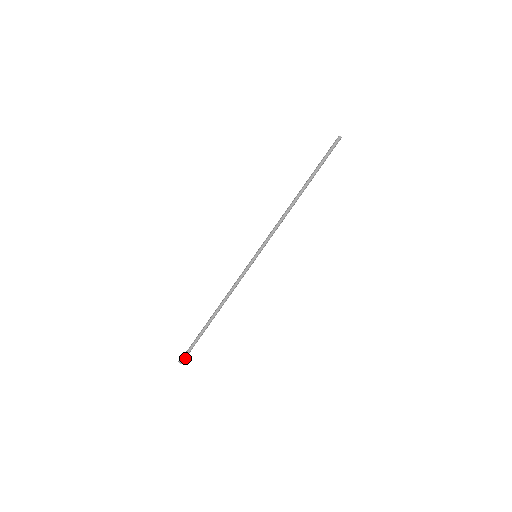
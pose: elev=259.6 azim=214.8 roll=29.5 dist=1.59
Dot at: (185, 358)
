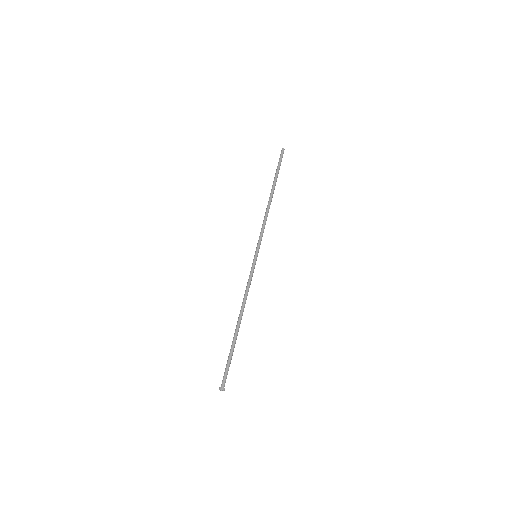
Dot at: (224, 383)
